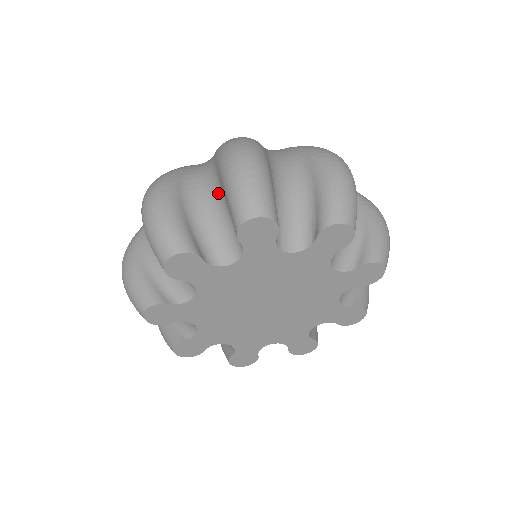
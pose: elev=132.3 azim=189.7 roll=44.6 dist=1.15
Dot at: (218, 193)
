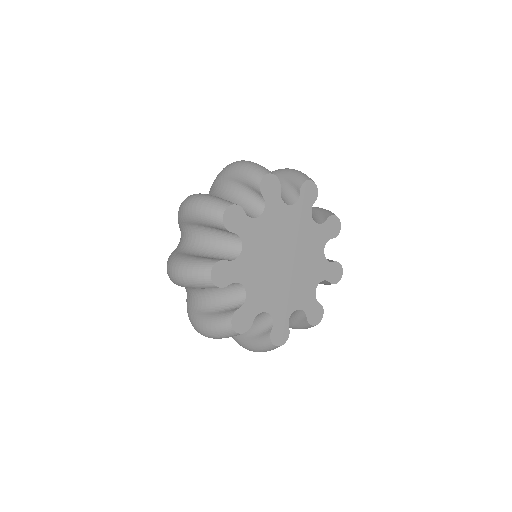
Dot at: (200, 232)
